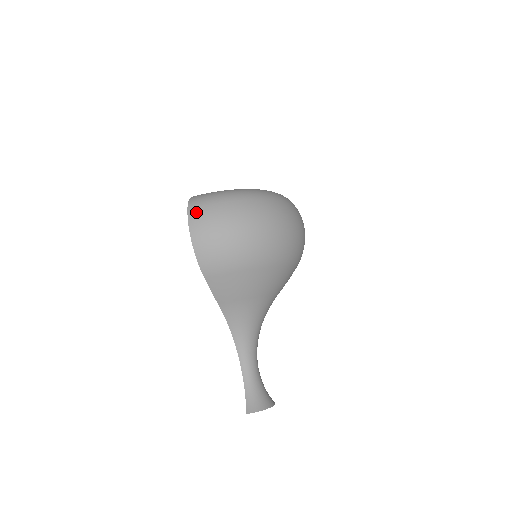
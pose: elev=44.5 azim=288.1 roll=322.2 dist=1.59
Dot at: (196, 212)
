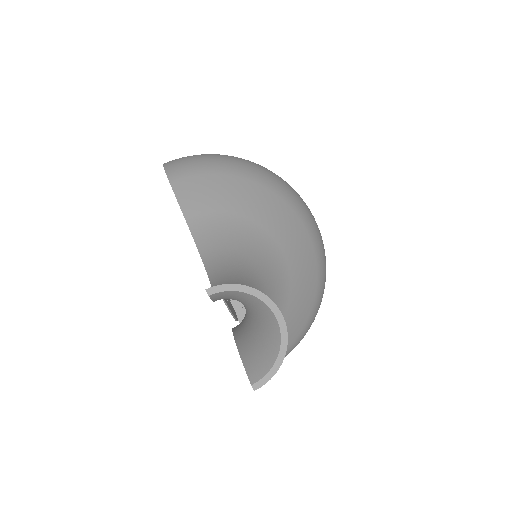
Dot at: occluded
